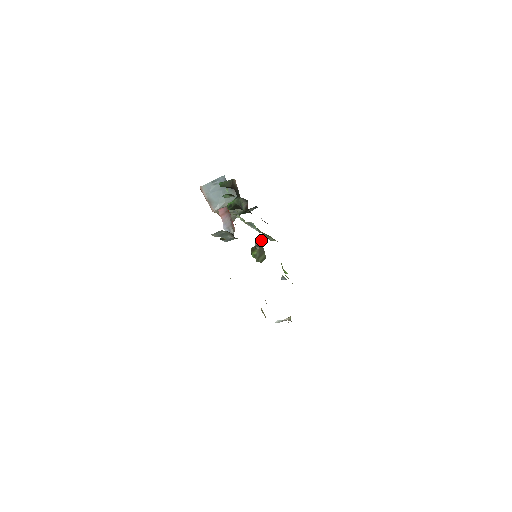
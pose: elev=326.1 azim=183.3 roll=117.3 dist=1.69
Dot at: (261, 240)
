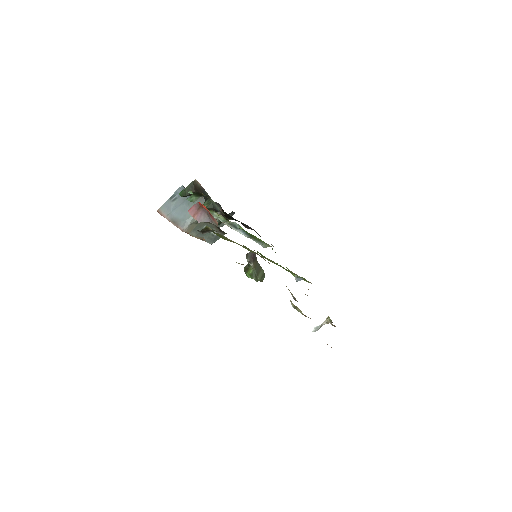
Dot at: (252, 253)
